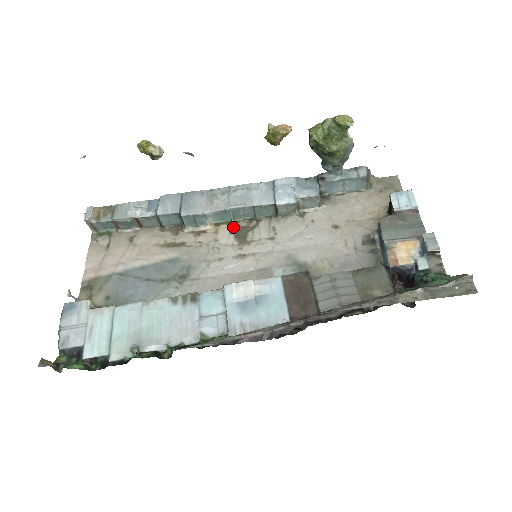
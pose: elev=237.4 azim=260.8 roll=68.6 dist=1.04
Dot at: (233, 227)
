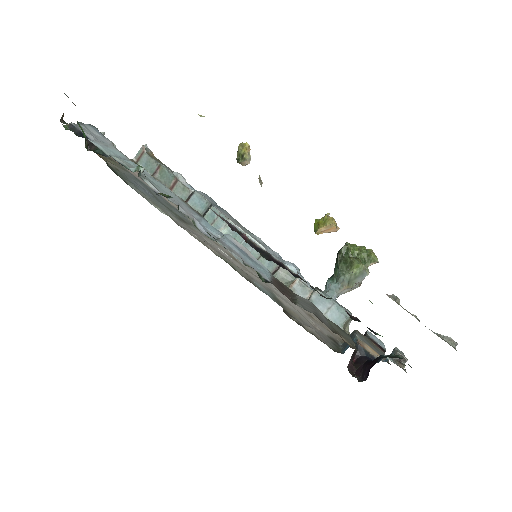
Dot at: occluded
